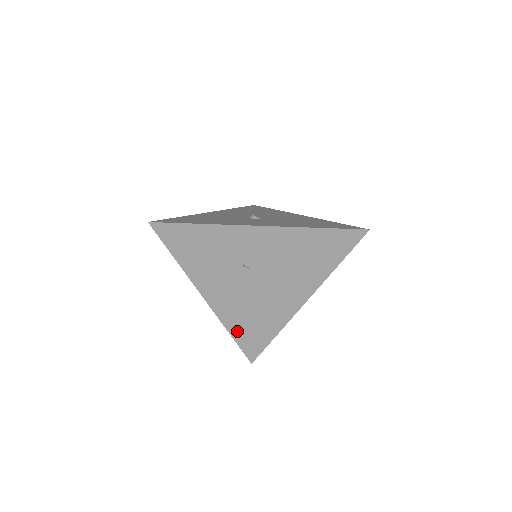
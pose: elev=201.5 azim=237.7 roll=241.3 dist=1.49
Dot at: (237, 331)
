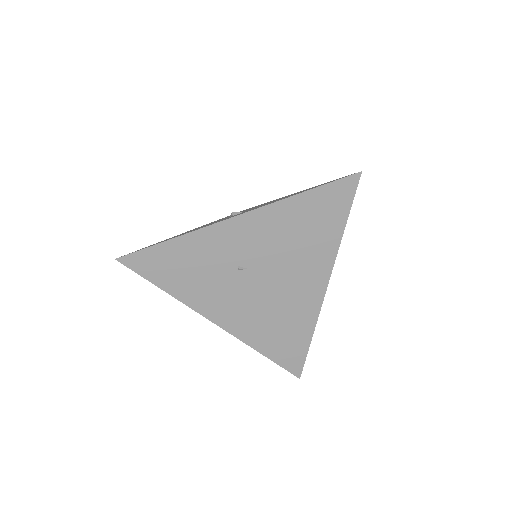
Dot at: (266, 347)
